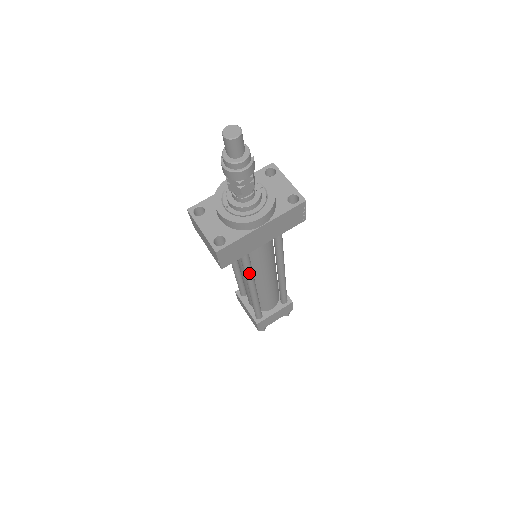
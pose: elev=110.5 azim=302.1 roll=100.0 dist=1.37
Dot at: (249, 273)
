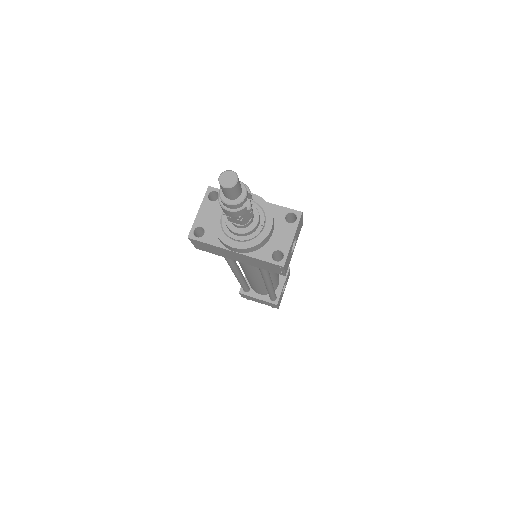
Dot at: (229, 265)
